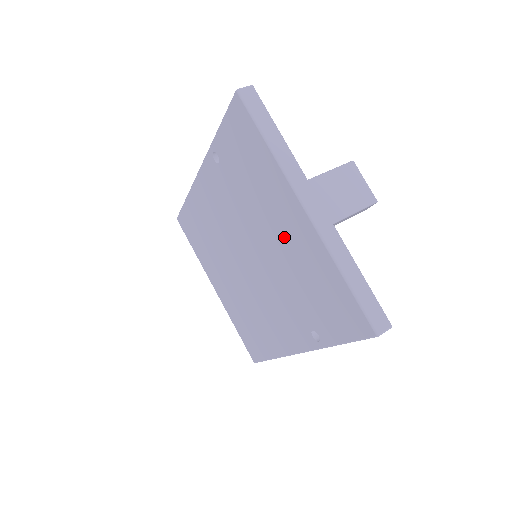
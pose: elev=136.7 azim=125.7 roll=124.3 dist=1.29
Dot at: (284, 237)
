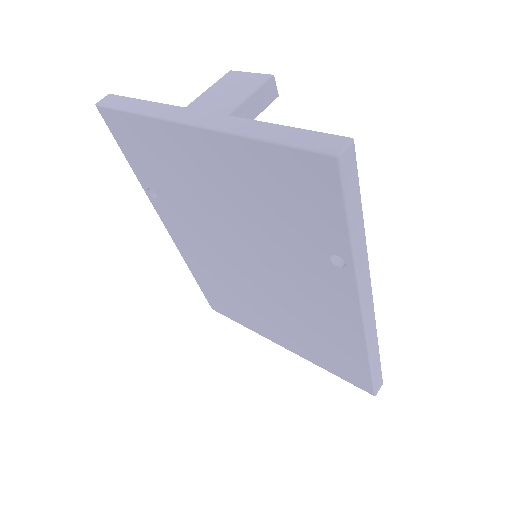
Dot at: (220, 185)
